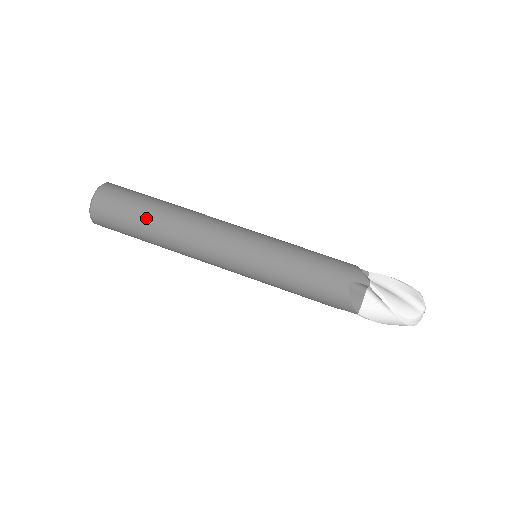
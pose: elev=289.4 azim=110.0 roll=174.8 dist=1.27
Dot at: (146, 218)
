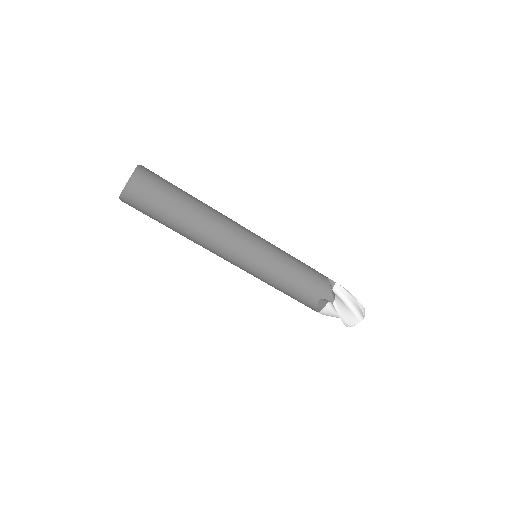
Dot at: (173, 218)
